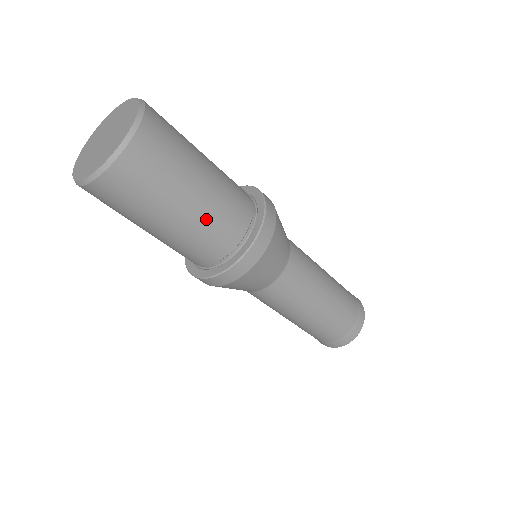
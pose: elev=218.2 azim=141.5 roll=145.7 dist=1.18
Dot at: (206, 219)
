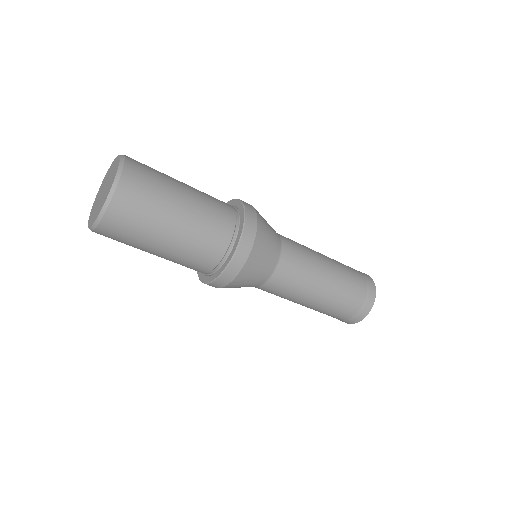
Dot at: (186, 248)
